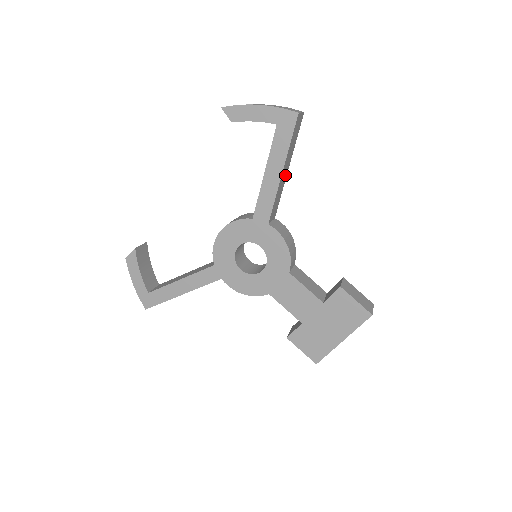
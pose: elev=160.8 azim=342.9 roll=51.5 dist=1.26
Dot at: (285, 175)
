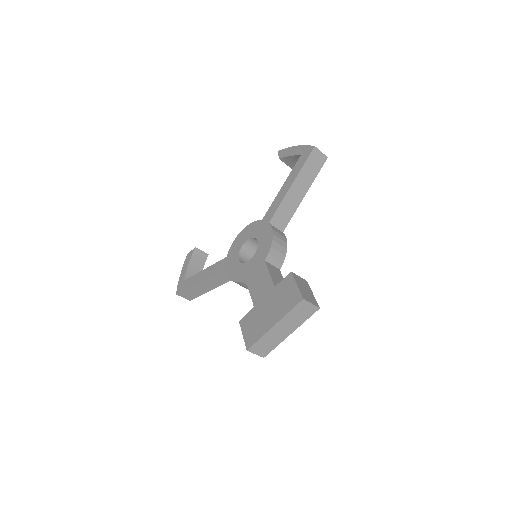
Dot at: (299, 197)
